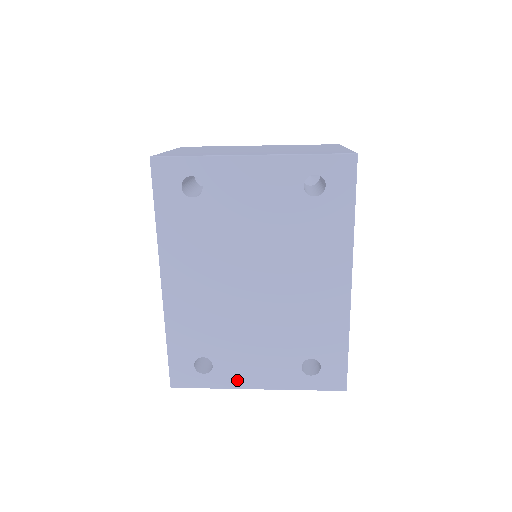
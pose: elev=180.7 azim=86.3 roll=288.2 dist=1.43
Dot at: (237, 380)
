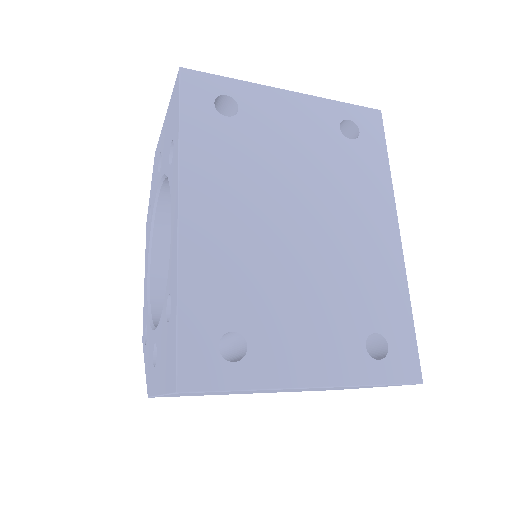
Dot at: (283, 372)
